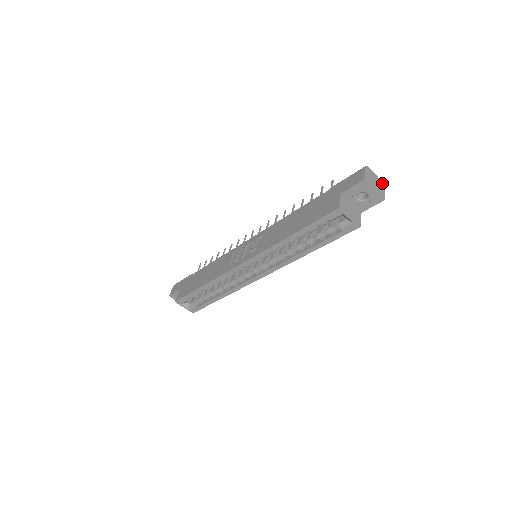
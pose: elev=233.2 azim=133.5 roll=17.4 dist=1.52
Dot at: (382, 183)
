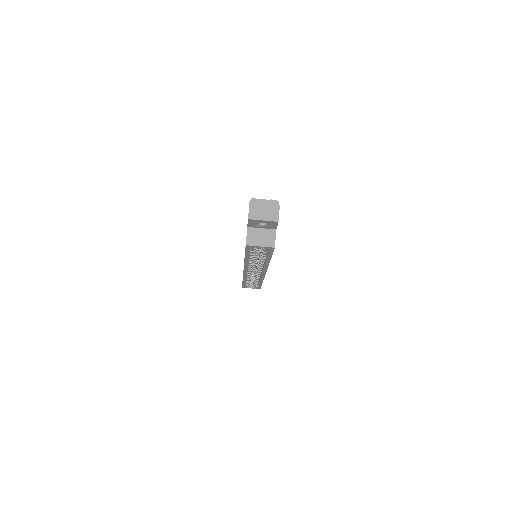
Dot at: (275, 203)
